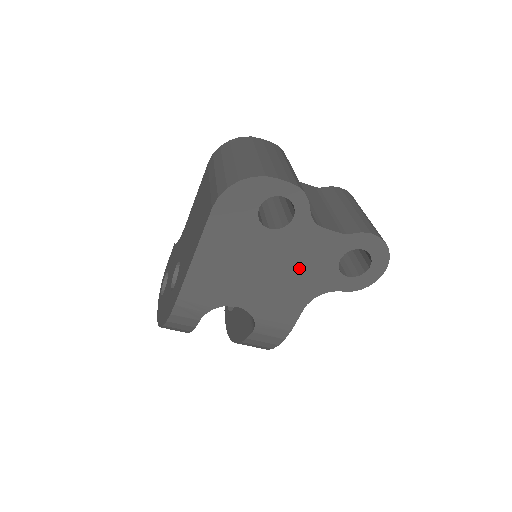
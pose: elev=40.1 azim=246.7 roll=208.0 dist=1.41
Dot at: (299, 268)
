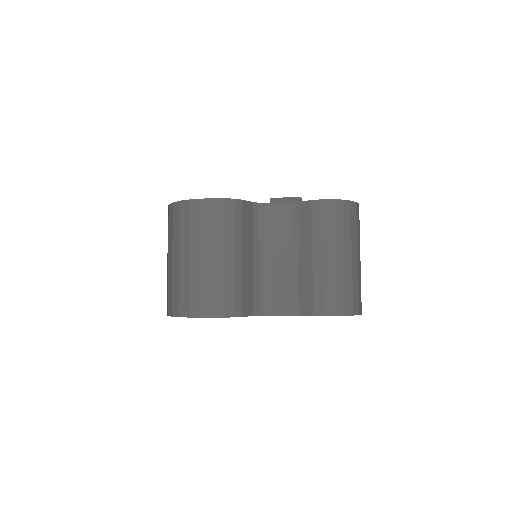
Dot at: occluded
